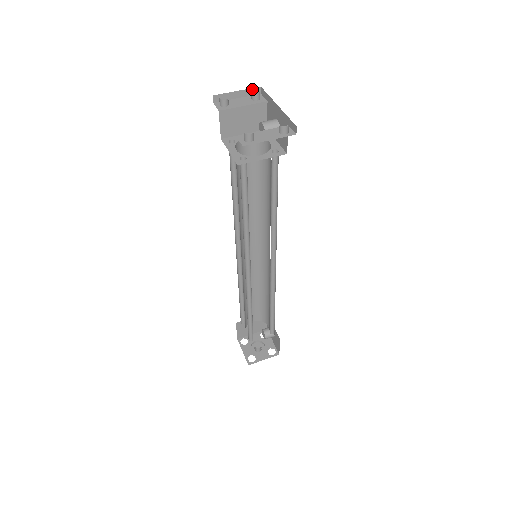
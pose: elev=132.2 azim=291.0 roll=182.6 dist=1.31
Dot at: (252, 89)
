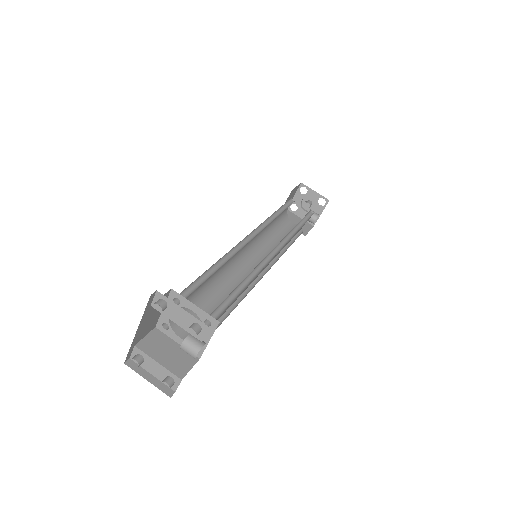
Dot at: (195, 324)
